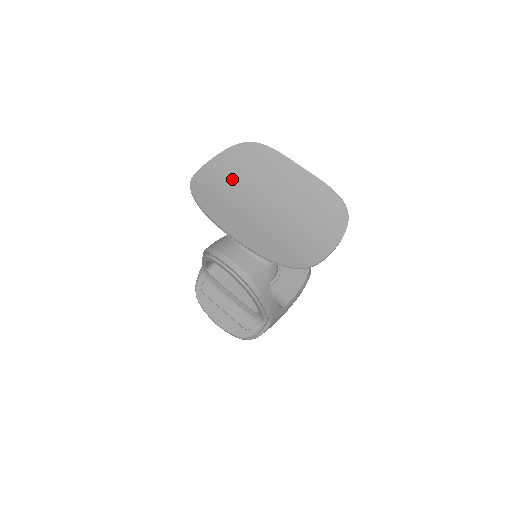
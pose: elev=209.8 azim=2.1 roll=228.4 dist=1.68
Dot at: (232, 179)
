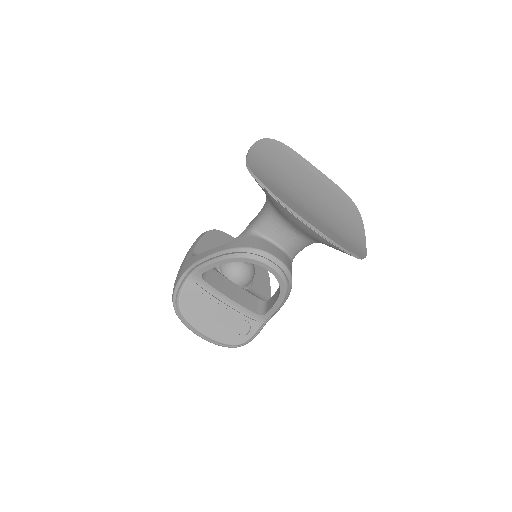
Dot at: (276, 174)
